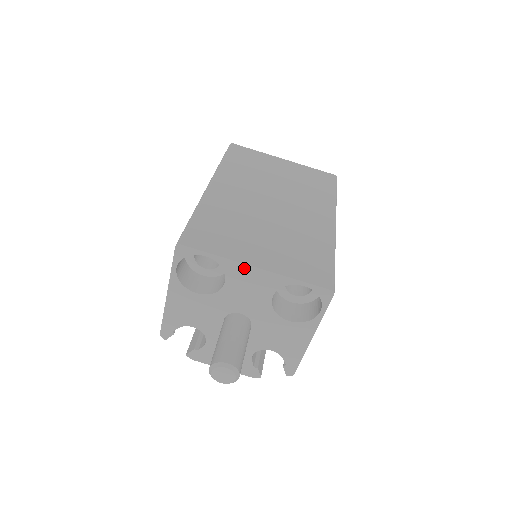
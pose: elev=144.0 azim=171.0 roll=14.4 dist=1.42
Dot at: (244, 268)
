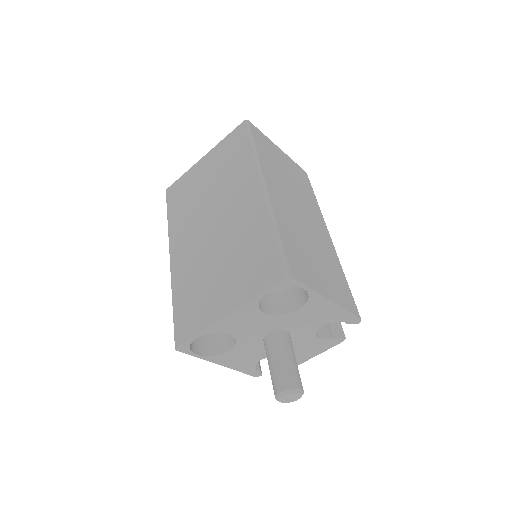
Dot at: (223, 322)
